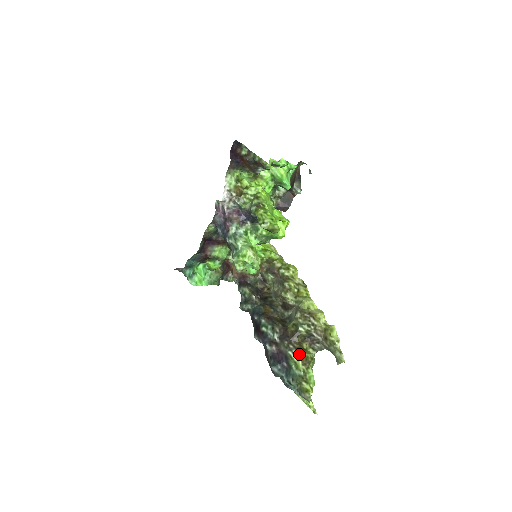
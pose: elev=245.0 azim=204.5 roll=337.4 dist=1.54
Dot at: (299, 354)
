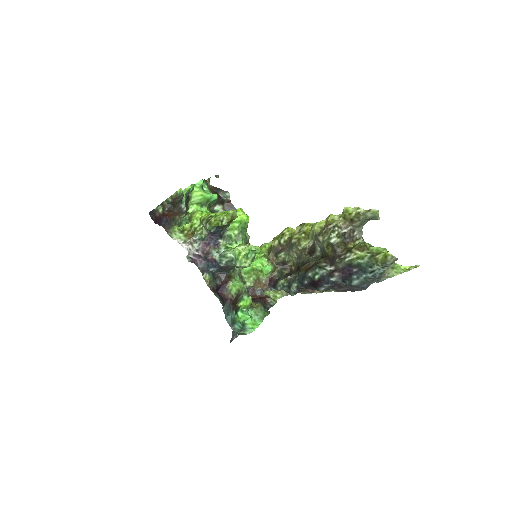
Dot at: (352, 251)
